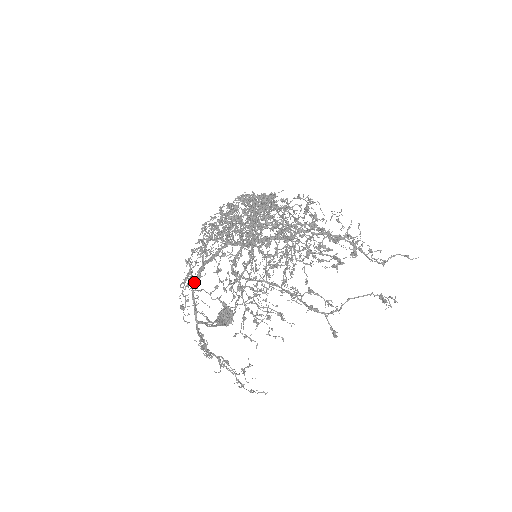
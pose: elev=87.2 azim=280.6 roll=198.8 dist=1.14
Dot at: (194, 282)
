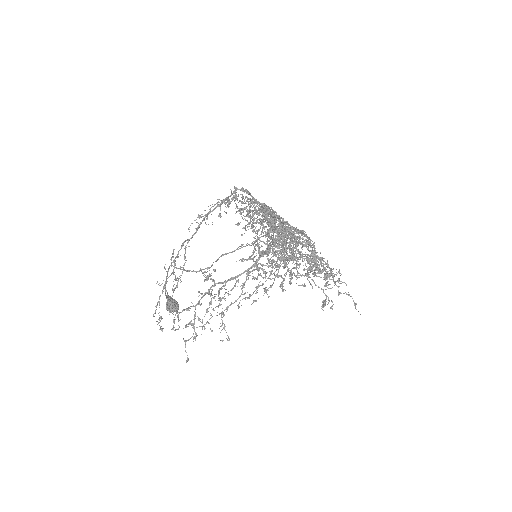
Dot at: (240, 189)
